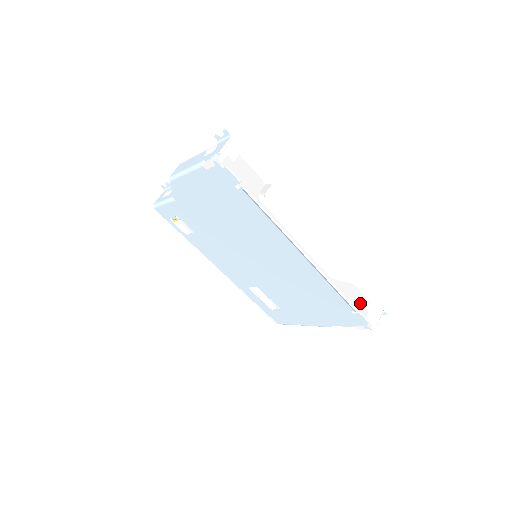
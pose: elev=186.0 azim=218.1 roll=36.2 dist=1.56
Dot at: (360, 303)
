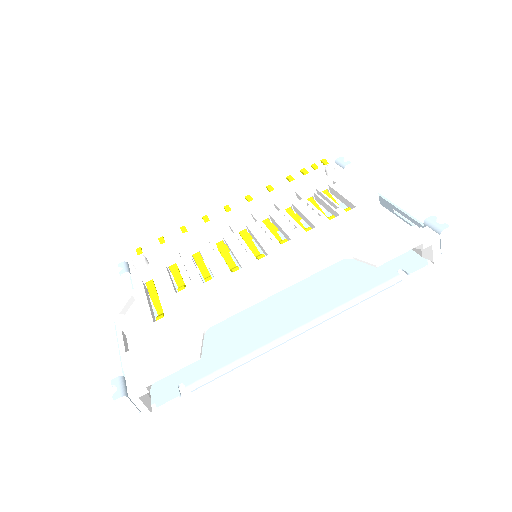
Dot at: occluded
